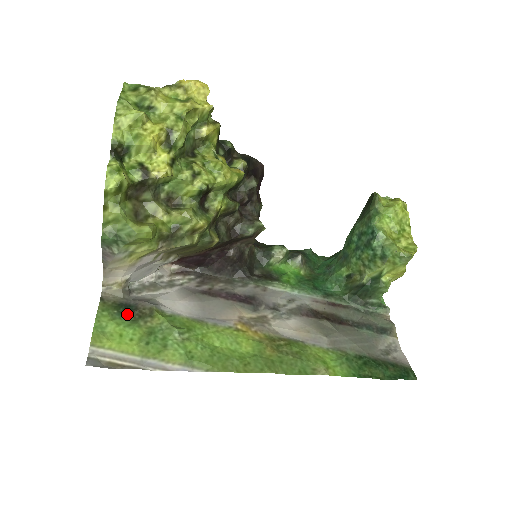
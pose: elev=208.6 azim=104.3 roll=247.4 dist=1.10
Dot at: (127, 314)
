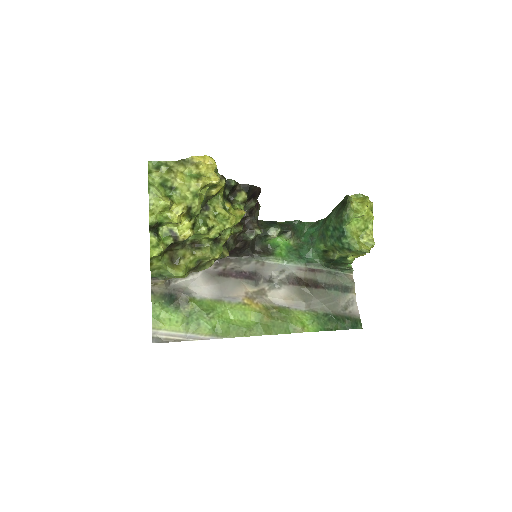
Dot at: (171, 303)
